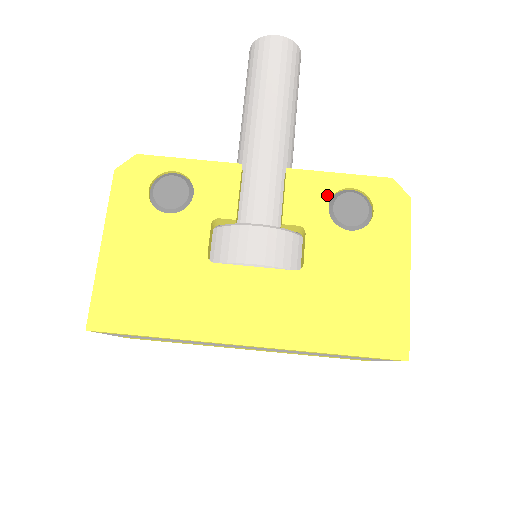
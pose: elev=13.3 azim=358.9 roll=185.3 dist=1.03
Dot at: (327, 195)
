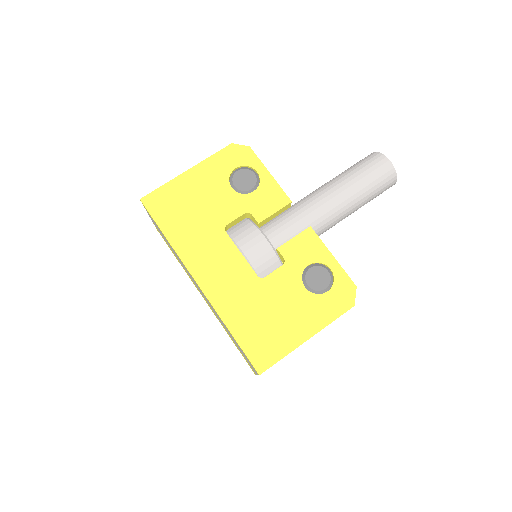
Dot at: (314, 259)
